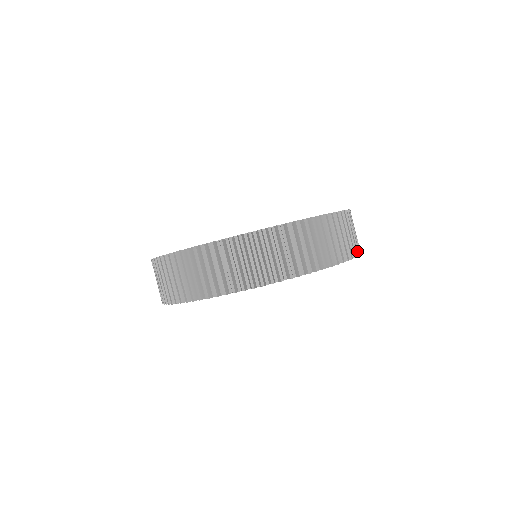
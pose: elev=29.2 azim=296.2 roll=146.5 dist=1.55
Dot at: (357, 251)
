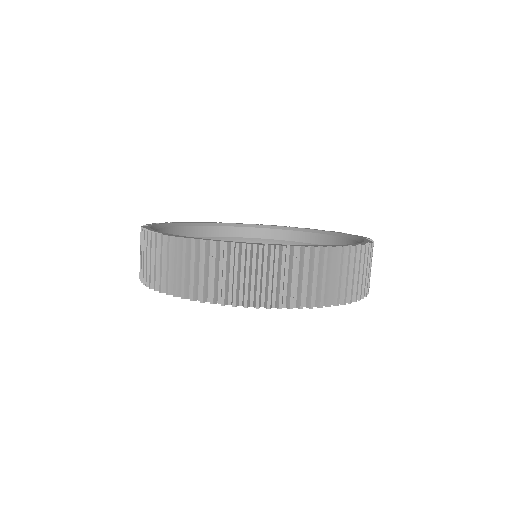
Dot at: occluded
